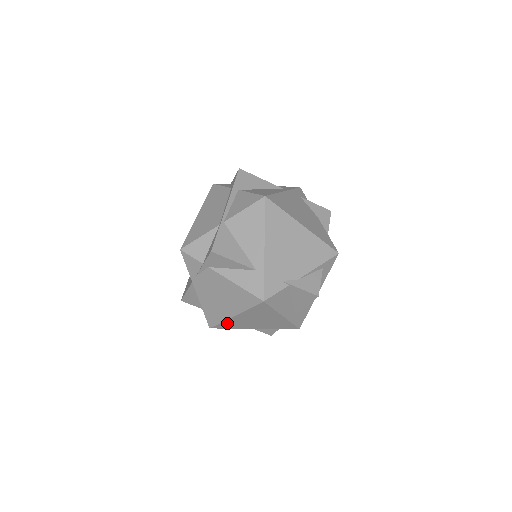
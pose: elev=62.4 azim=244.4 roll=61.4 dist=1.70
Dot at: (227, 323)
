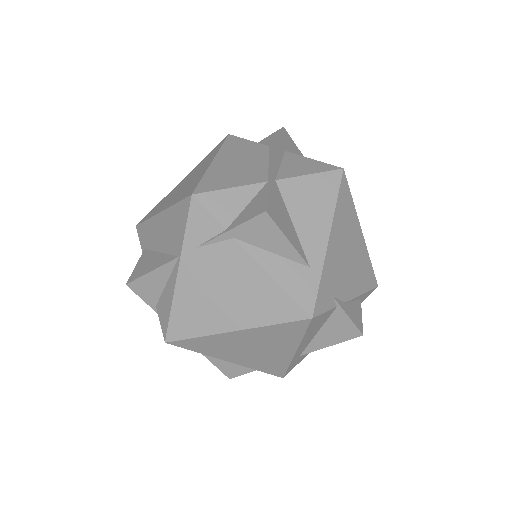
Dot at: (204, 341)
